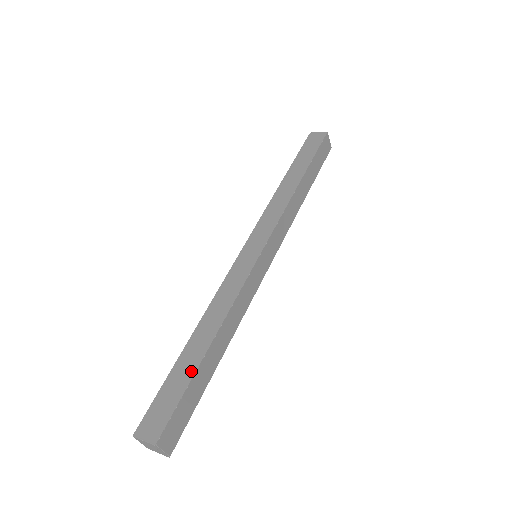
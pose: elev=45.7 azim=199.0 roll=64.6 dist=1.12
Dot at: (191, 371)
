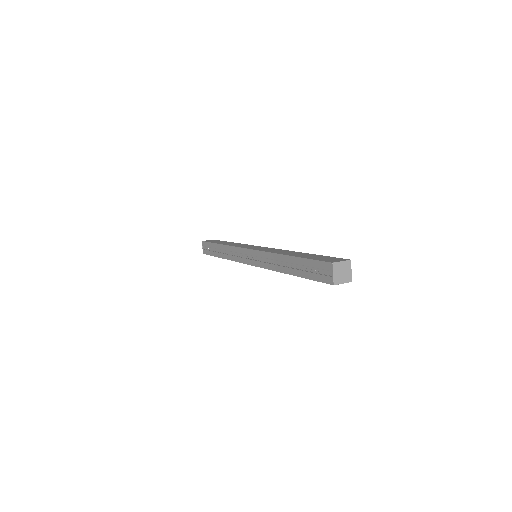
Dot at: (314, 255)
